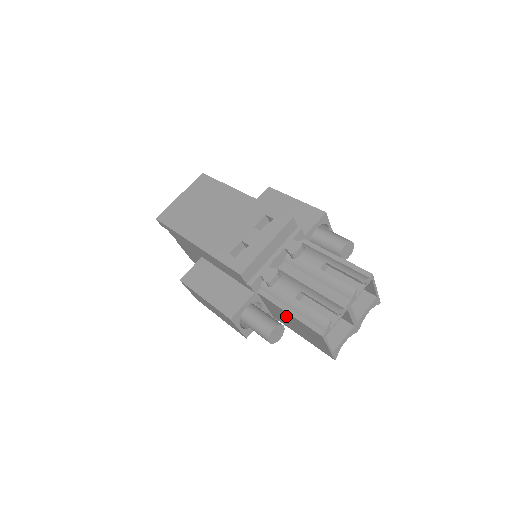
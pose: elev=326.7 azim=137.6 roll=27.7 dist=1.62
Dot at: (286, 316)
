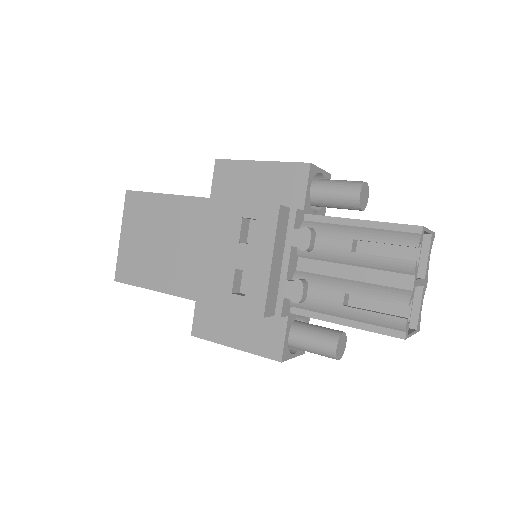
Dot at: occluded
